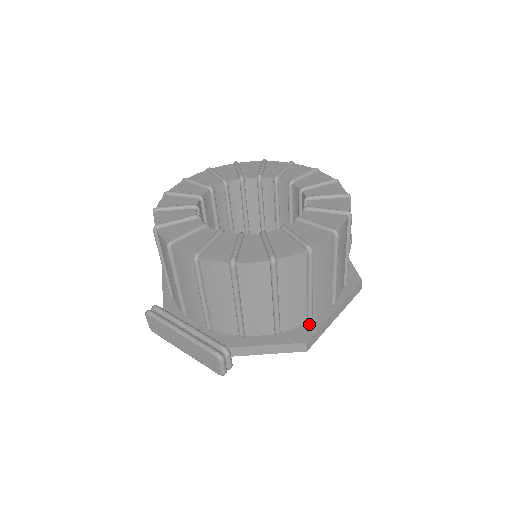
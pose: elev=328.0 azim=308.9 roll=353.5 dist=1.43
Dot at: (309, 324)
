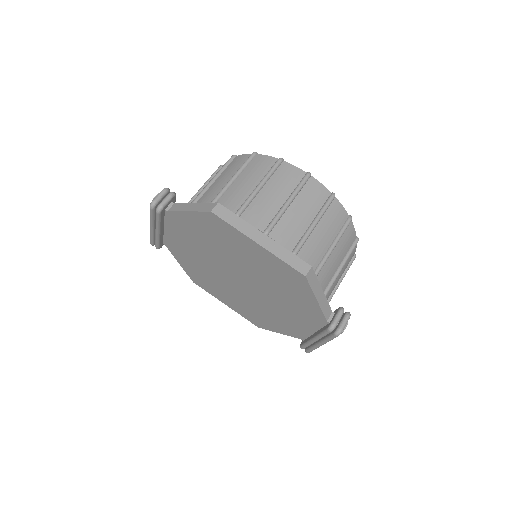
Dot at: occluded
